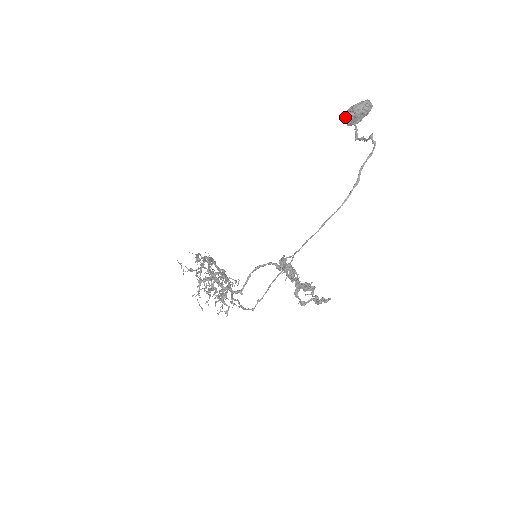
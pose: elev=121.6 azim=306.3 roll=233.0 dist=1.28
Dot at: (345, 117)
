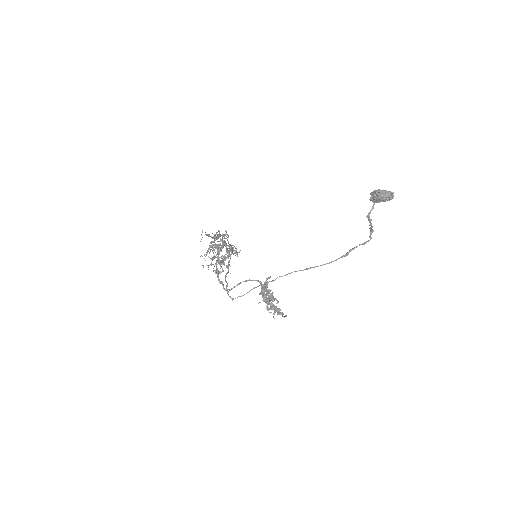
Dot at: (371, 193)
